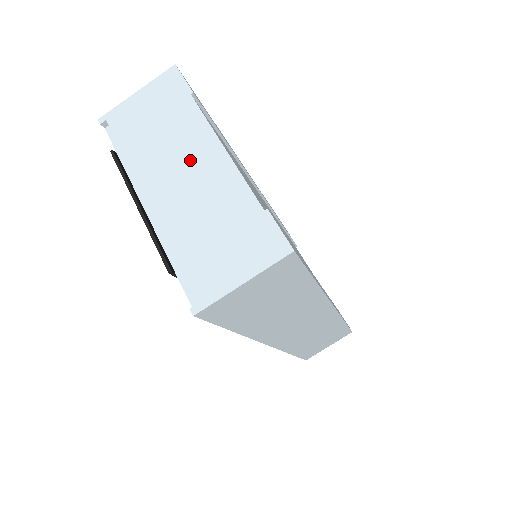
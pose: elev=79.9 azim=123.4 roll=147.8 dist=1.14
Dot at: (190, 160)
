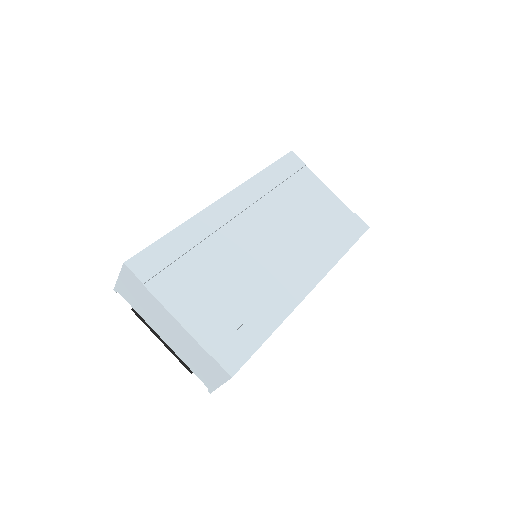
Dot at: (166, 323)
